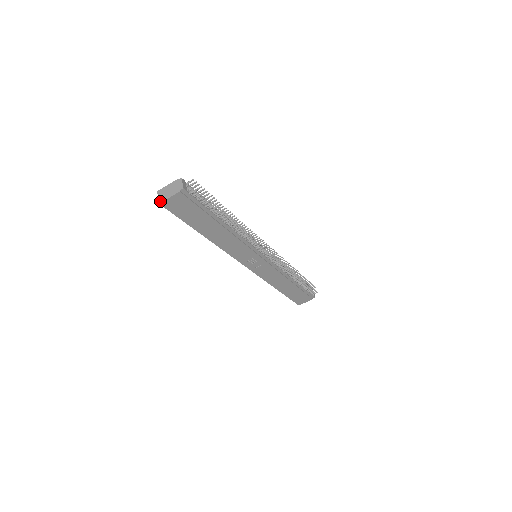
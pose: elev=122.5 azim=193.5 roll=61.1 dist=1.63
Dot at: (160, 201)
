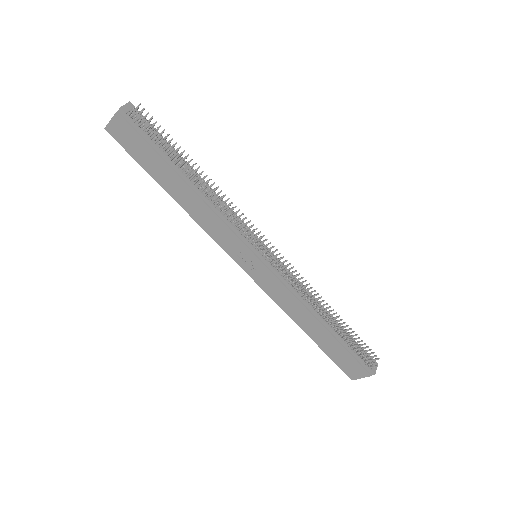
Dot at: (106, 126)
